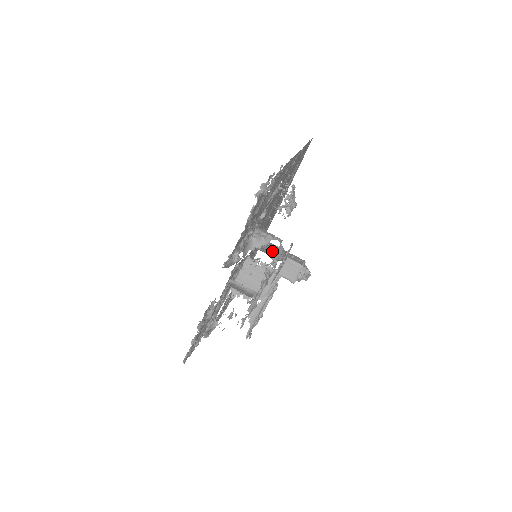
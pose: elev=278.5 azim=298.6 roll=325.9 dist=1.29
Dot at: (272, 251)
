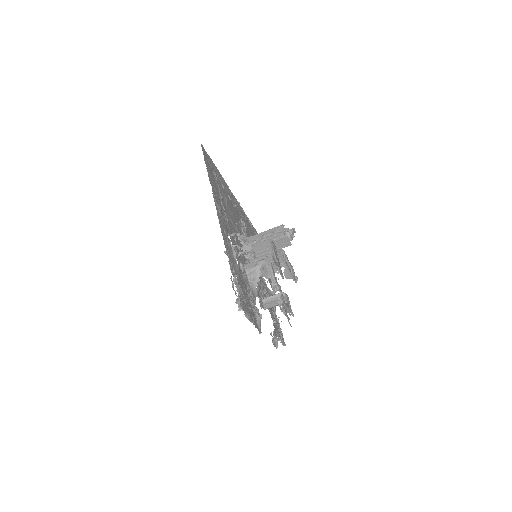
Dot at: (263, 255)
